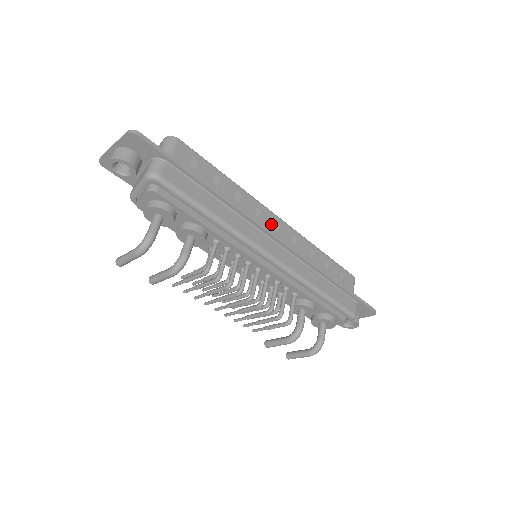
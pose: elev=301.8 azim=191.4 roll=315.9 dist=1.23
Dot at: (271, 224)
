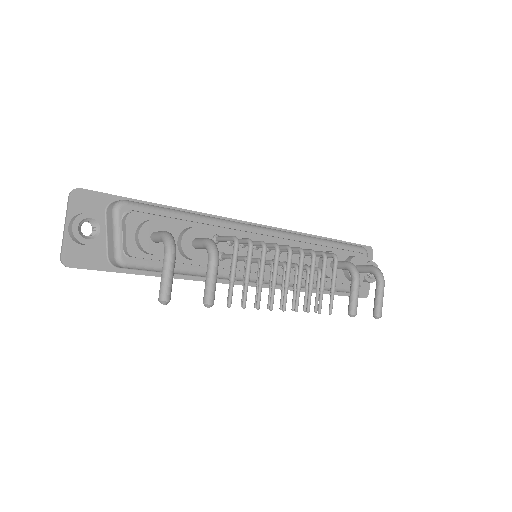
Dot at: occluded
